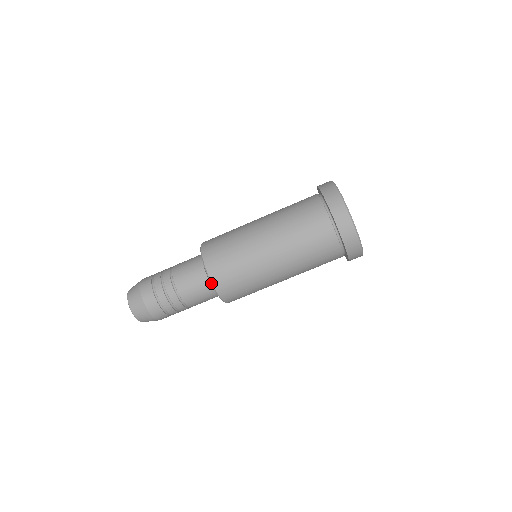
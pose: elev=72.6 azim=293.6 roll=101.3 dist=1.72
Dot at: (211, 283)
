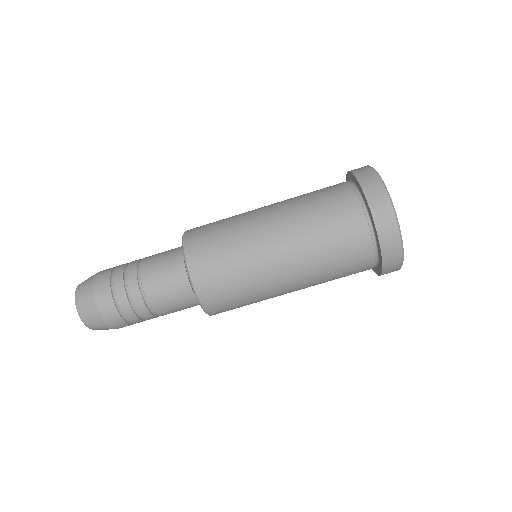
Dot at: (206, 313)
